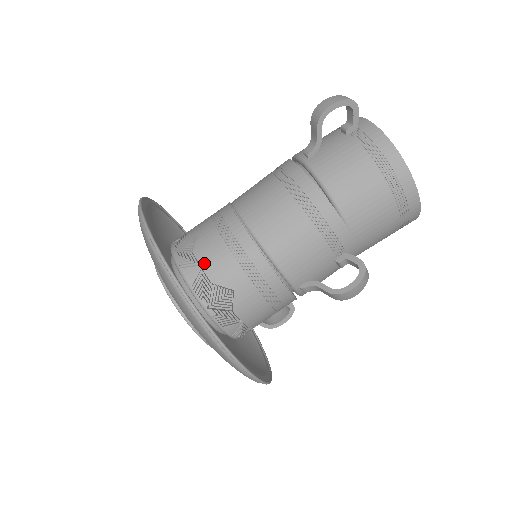
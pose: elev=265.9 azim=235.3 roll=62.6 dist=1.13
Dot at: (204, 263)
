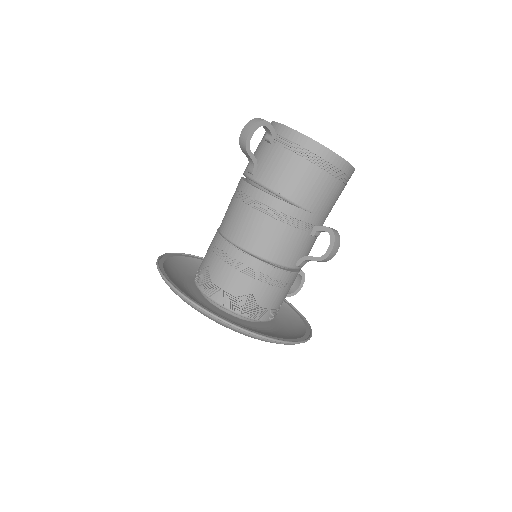
Dot at: (223, 286)
